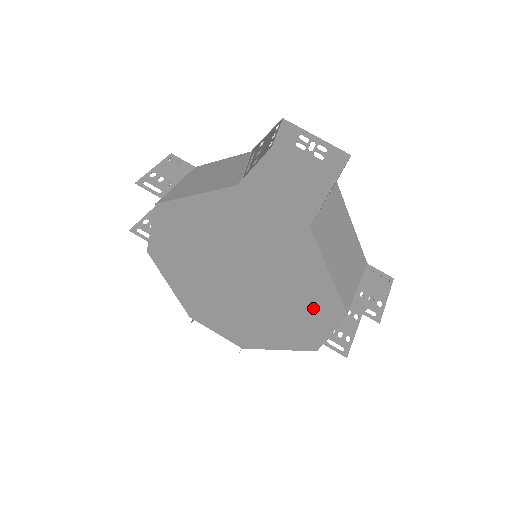
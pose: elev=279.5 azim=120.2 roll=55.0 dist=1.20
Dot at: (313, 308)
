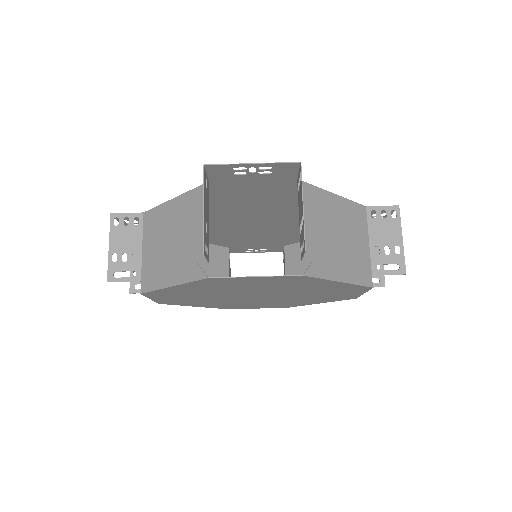
Dot at: (338, 291)
